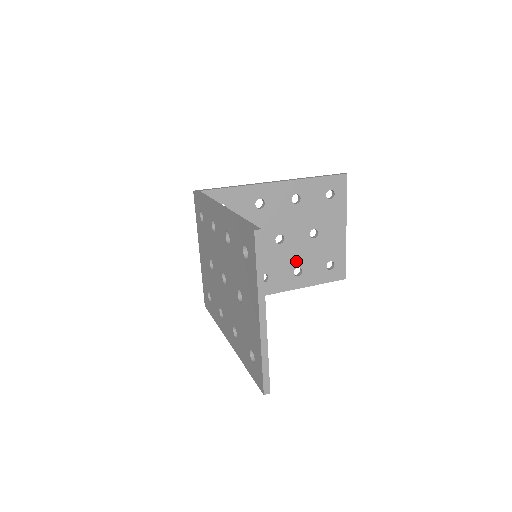
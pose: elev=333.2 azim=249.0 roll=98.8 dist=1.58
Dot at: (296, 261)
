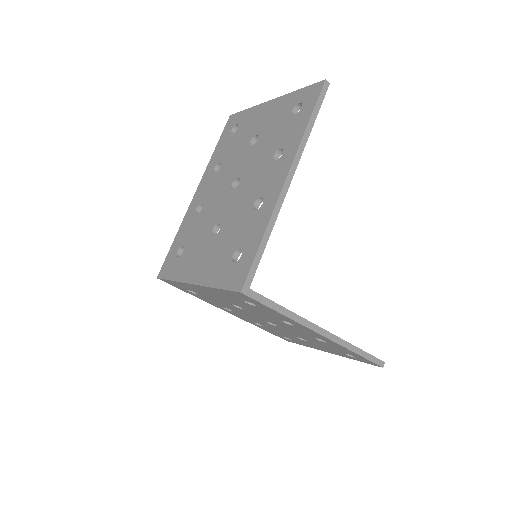
Dot at: occluded
